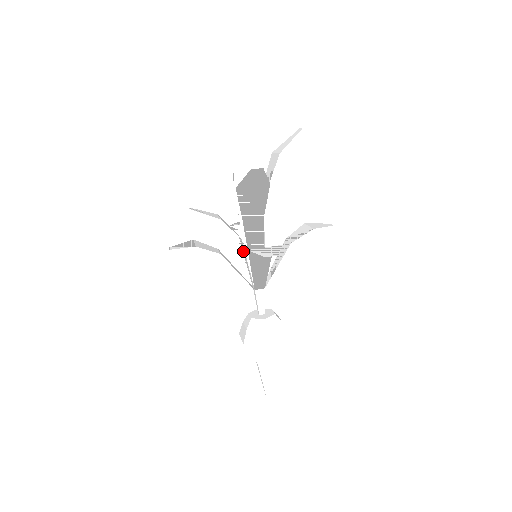
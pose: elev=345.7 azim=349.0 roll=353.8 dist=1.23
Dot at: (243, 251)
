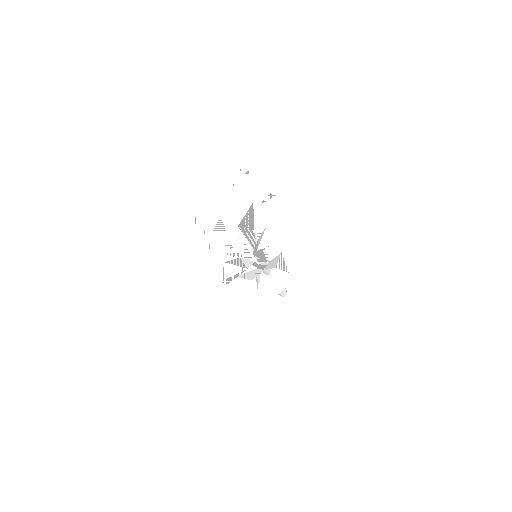
Dot at: occluded
